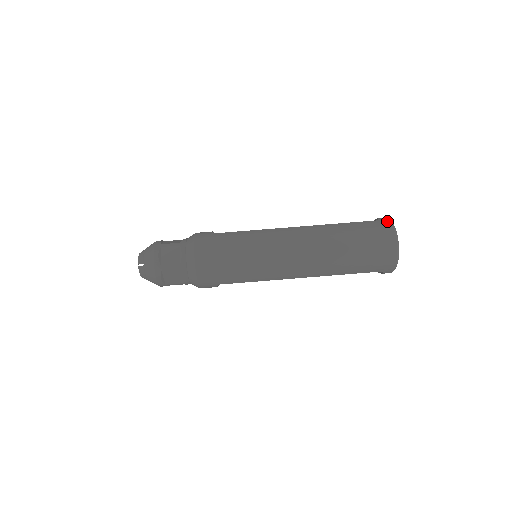
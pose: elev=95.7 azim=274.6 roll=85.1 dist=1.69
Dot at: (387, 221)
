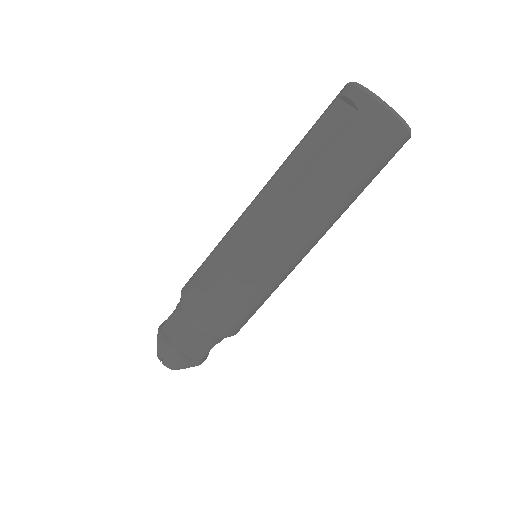
Dot at: (372, 105)
